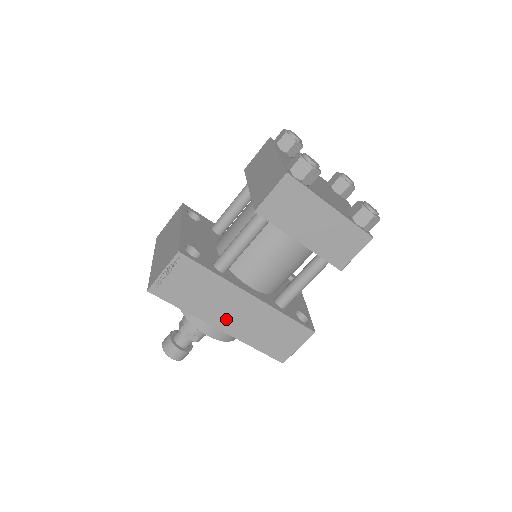
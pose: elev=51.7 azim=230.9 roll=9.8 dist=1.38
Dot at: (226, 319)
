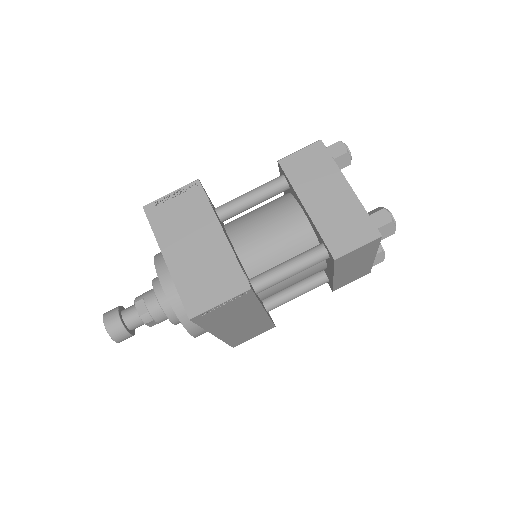
Dot at: (229, 329)
